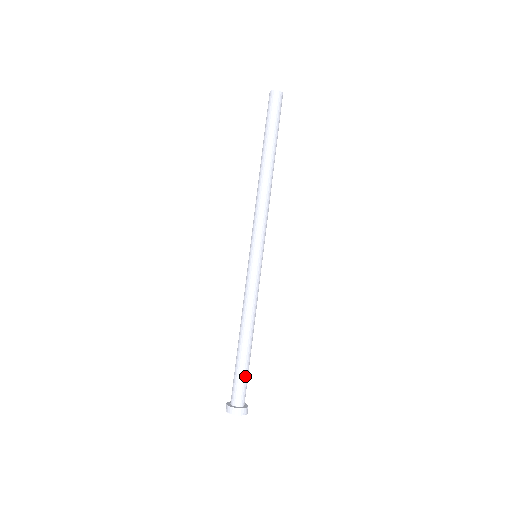
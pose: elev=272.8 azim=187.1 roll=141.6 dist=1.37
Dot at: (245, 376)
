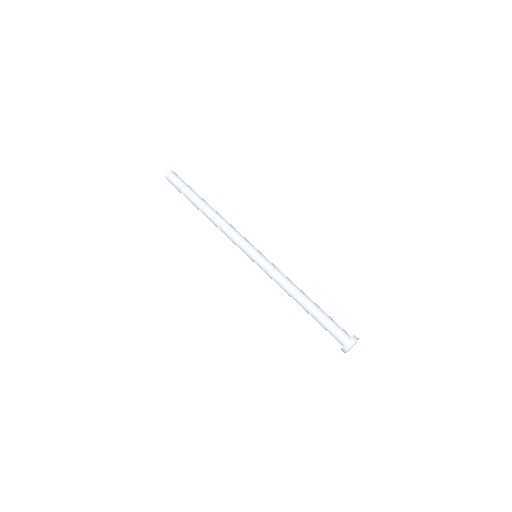
Dot at: (327, 323)
